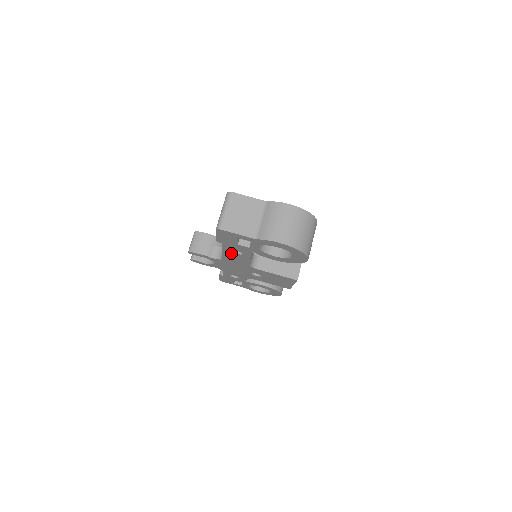
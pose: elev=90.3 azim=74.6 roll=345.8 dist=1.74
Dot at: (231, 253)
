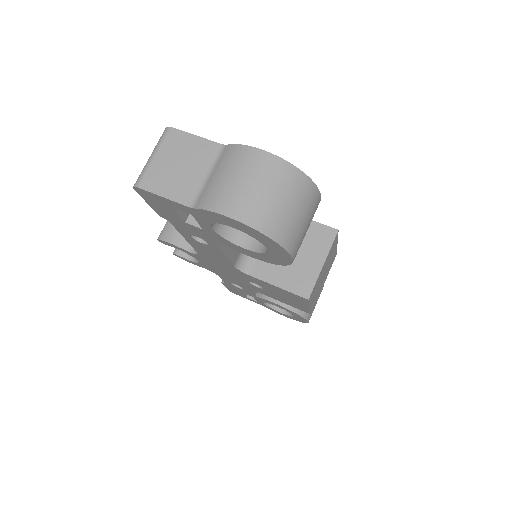
Dot at: (196, 241)
